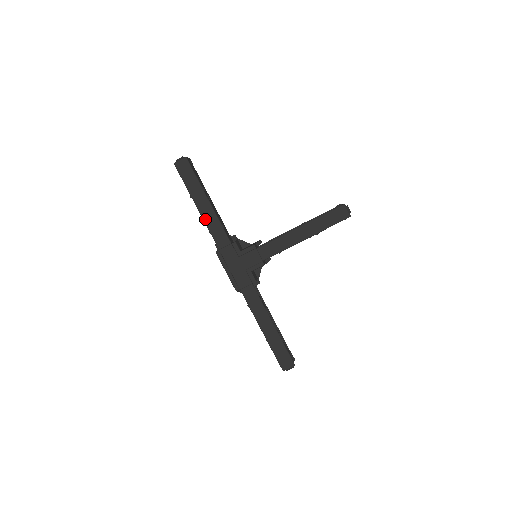
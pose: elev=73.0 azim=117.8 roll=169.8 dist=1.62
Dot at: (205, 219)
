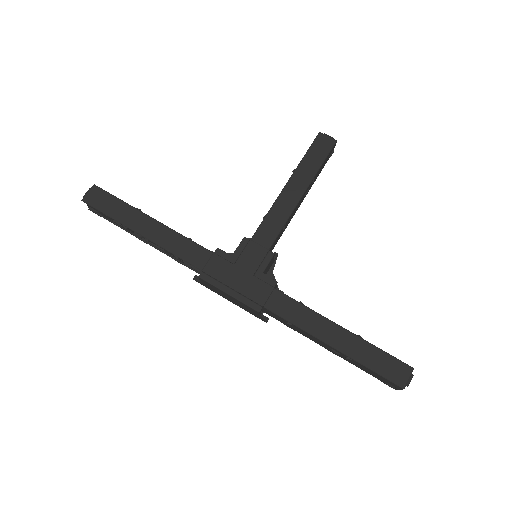
Dot at: (160, 243)
